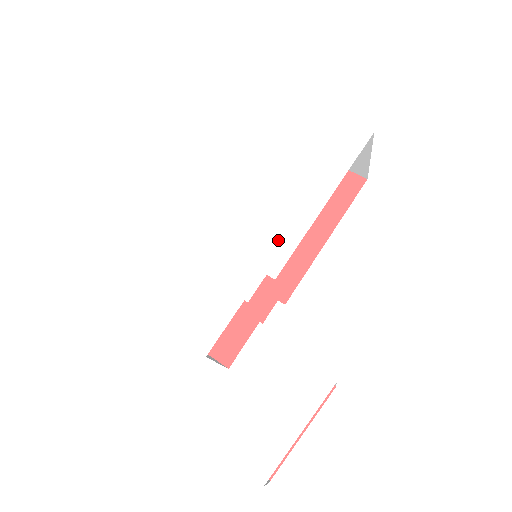
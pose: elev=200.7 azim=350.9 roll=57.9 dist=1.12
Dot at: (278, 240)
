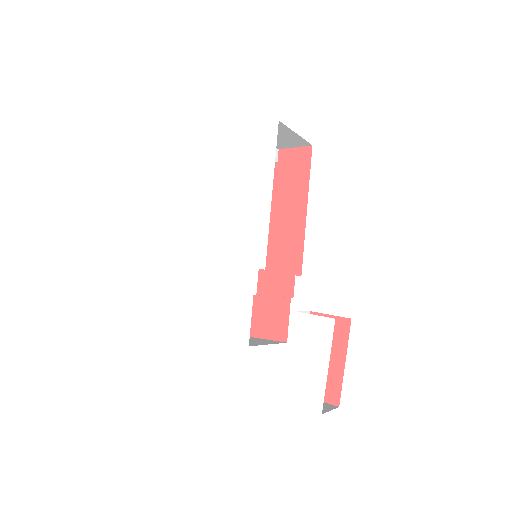
Dot at: (254, 241)
